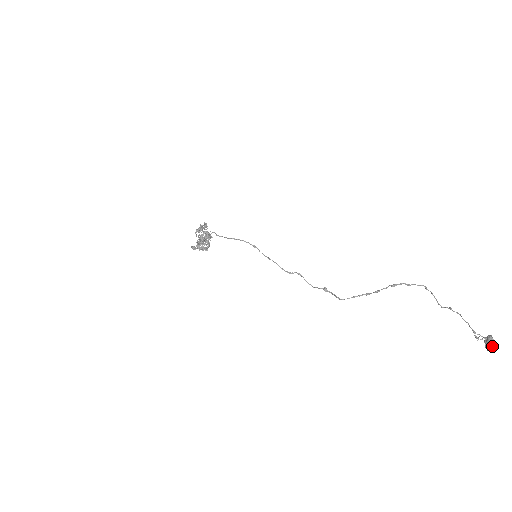
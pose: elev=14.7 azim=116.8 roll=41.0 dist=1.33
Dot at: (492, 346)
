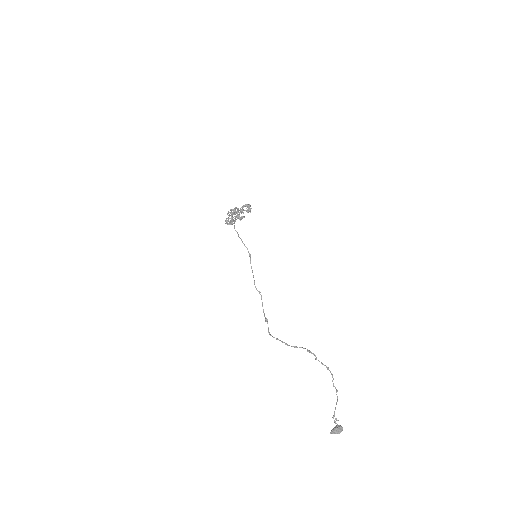
Dot at: (337, 433)
